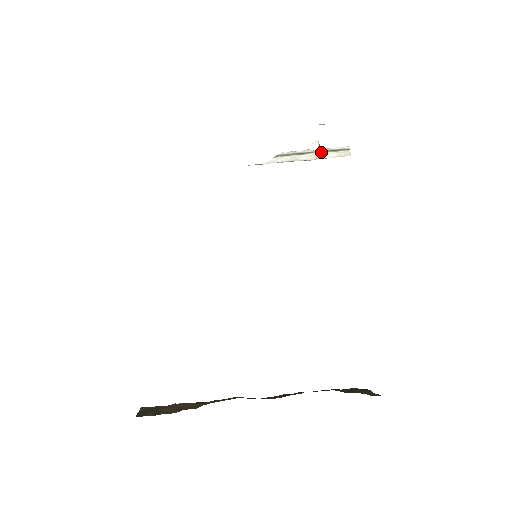
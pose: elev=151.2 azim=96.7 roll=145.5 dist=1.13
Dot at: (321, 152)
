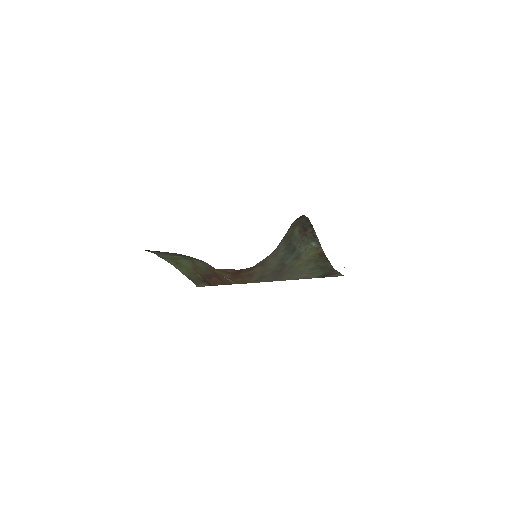
Dot at: occluded
